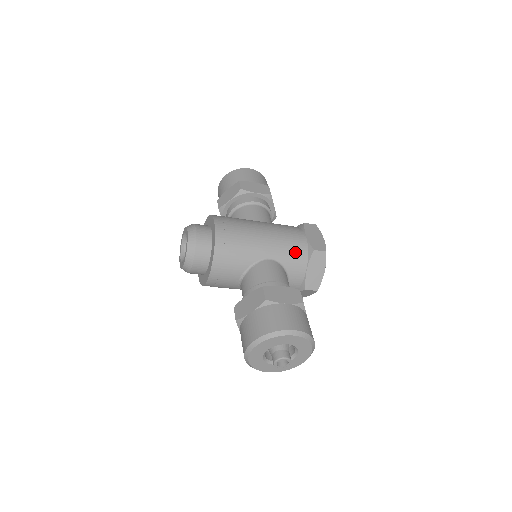
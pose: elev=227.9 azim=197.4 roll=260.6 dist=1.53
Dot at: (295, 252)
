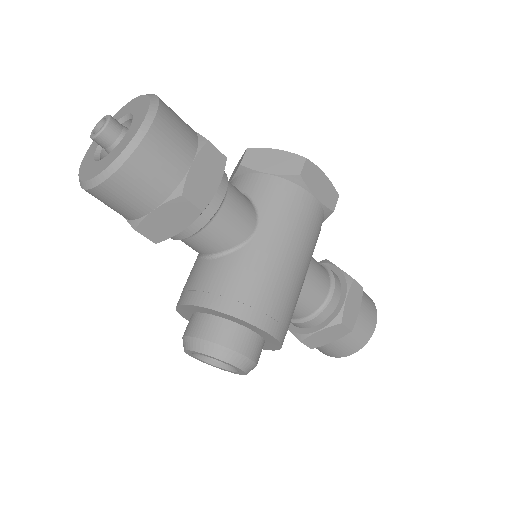
Dot at: occluded
